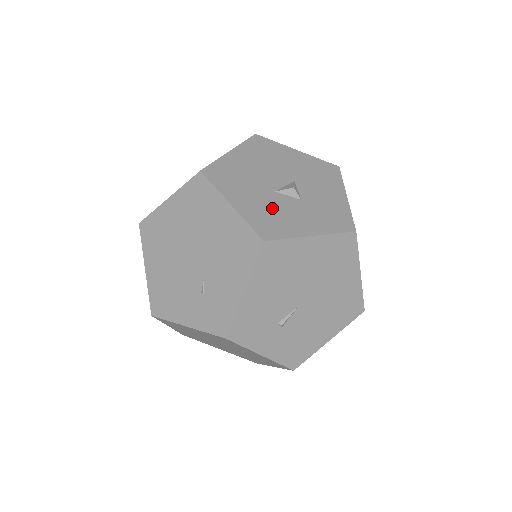
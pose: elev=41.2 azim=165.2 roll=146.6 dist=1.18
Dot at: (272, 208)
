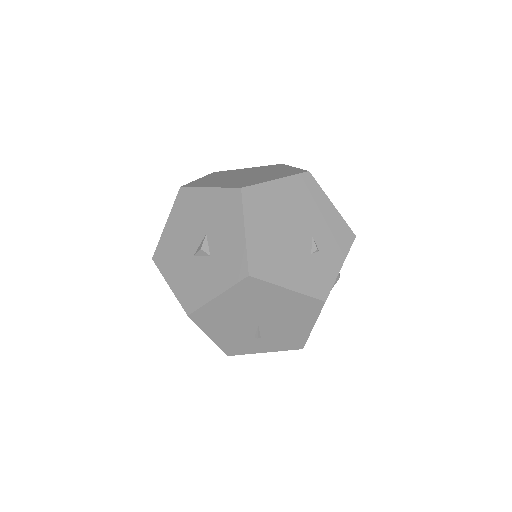
Dot at: (192, 277)
